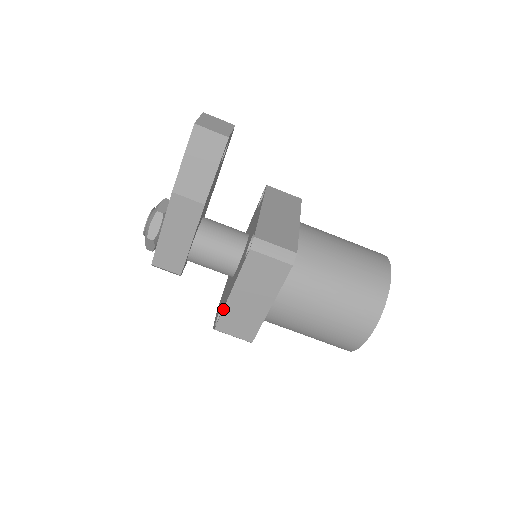
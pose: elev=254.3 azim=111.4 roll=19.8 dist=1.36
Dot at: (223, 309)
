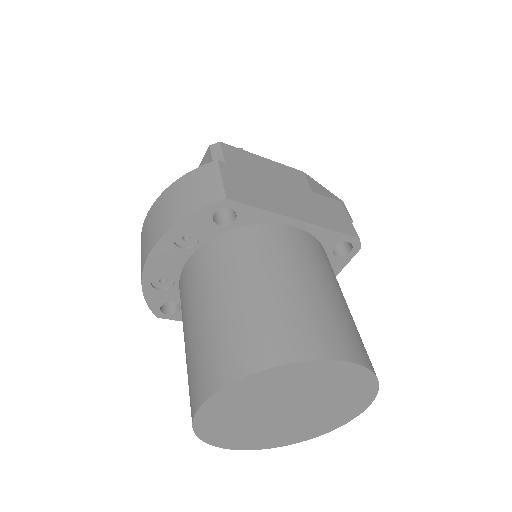
Dot at: (256, 173)
